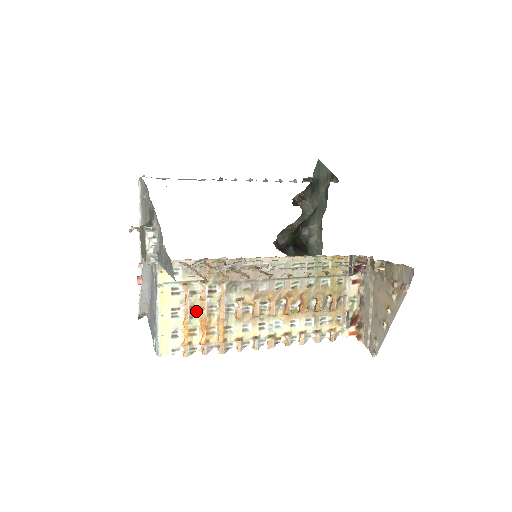
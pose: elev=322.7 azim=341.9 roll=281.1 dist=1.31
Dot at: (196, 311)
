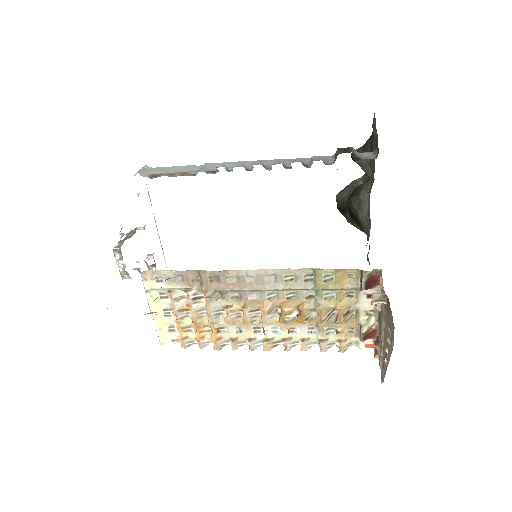
Dot at: (187, 312)
